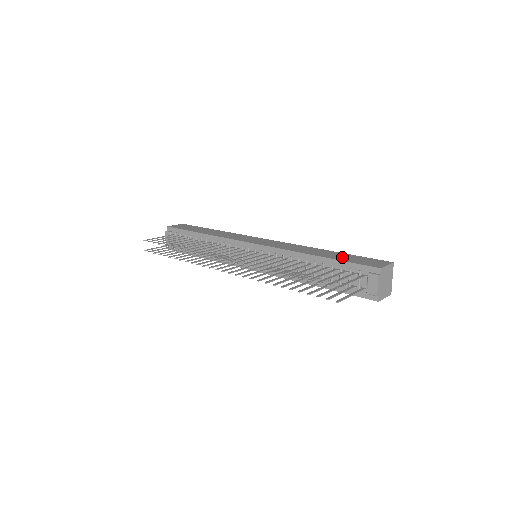
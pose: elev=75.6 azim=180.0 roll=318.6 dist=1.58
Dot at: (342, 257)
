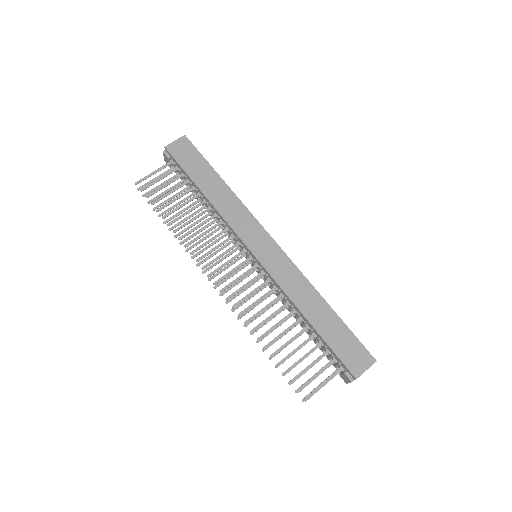
Dot at: (332, 333)
